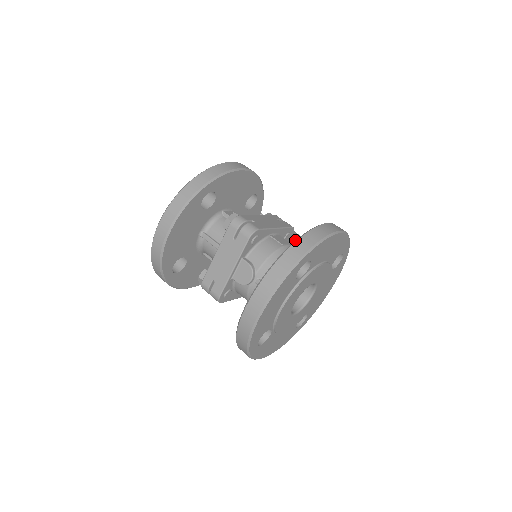
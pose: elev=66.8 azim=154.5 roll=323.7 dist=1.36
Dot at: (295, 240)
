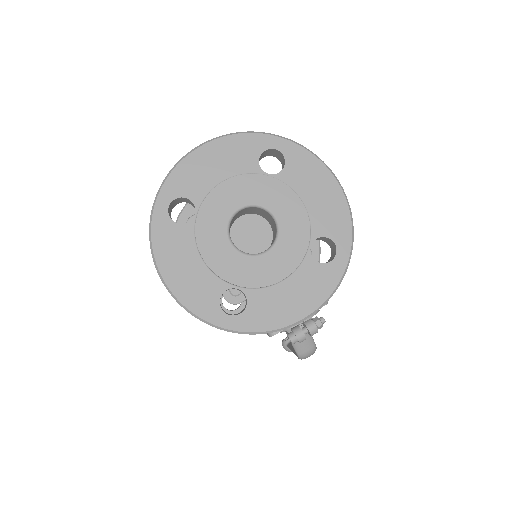
Dot at: occluded
